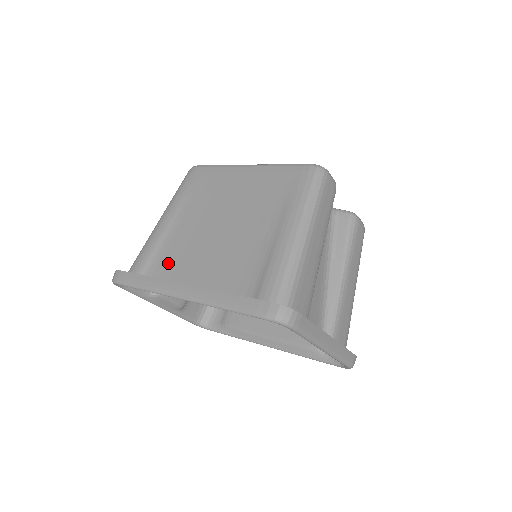
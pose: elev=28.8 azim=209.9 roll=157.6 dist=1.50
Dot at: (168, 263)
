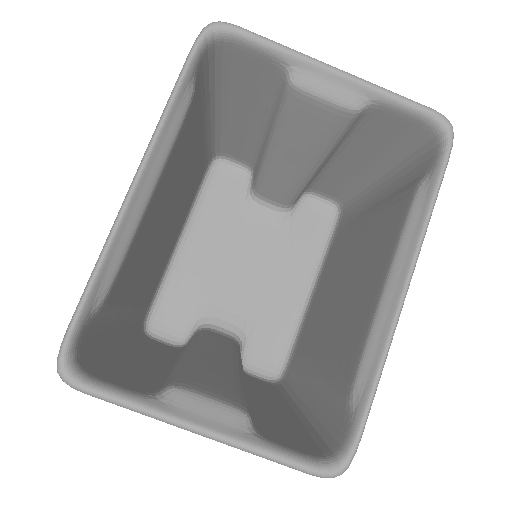
Dot at: (128, 274)
